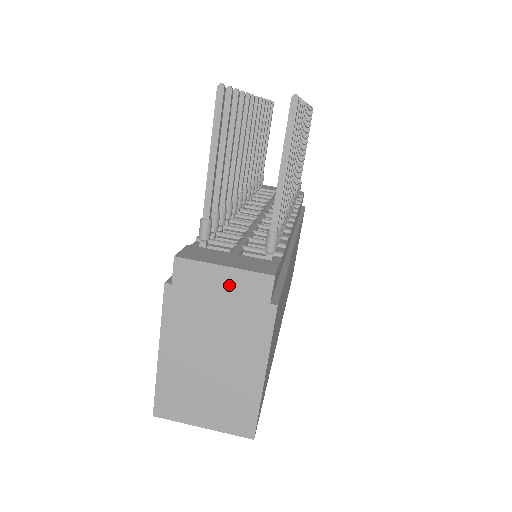
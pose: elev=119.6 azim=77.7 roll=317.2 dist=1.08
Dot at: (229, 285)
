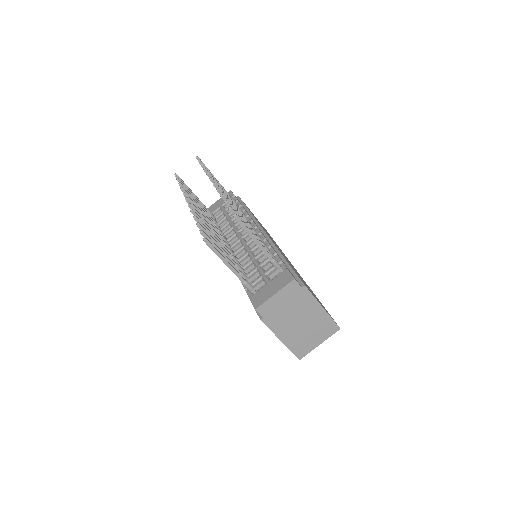
Dot at: (283, 297)
